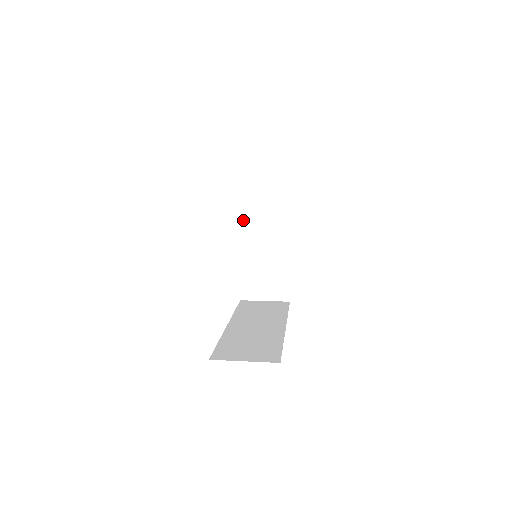
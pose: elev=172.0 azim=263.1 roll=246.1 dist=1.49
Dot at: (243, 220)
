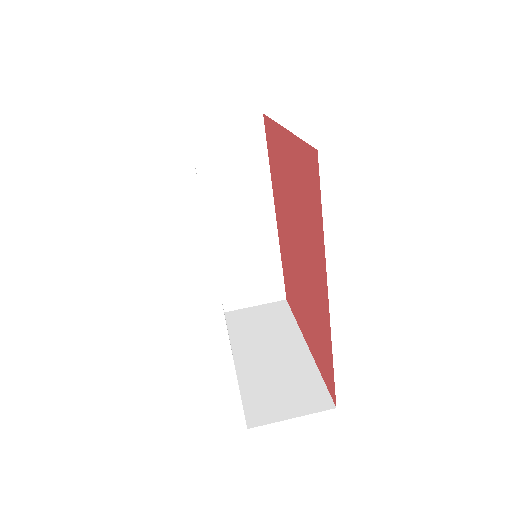
Dot at: occluded
